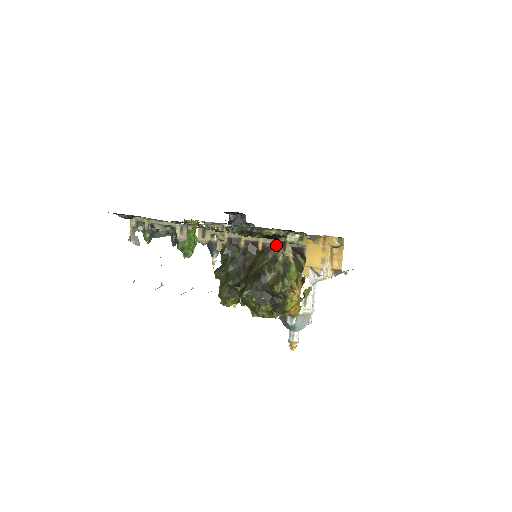
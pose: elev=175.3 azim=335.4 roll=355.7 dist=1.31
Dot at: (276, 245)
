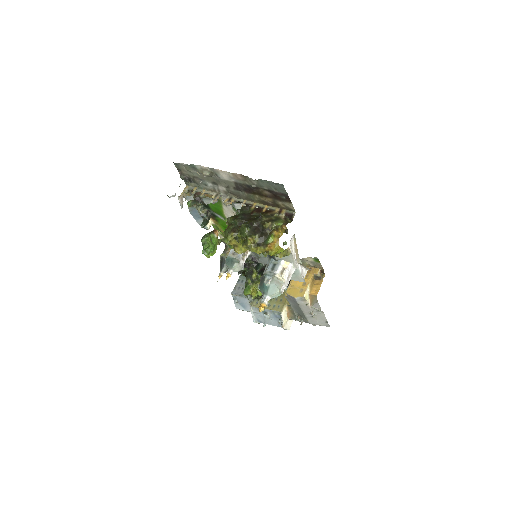
Dot at: (275, 210)
